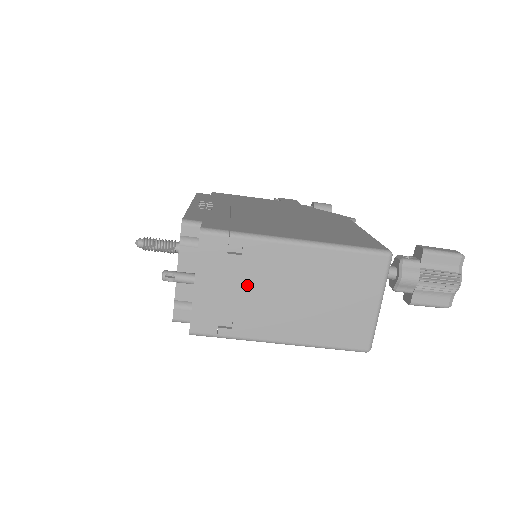
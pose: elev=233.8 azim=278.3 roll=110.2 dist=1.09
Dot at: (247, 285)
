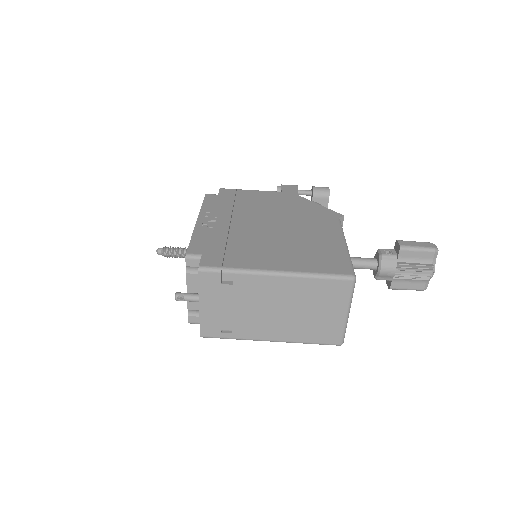
Dot at: (240, 304)
